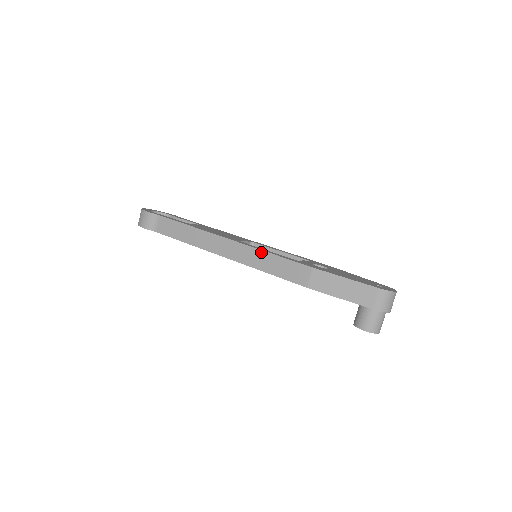
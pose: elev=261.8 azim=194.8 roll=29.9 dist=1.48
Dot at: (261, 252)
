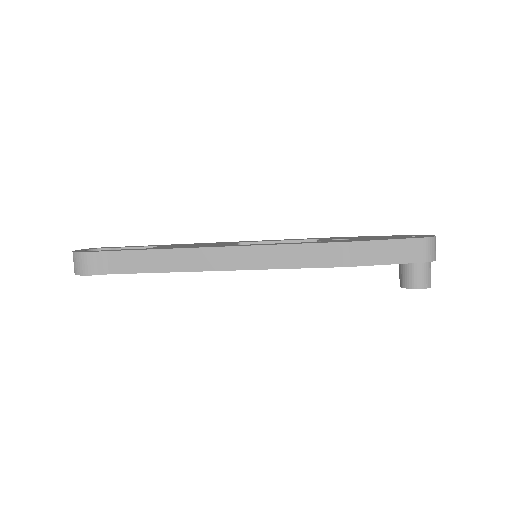
Dot at: (273, 247)
